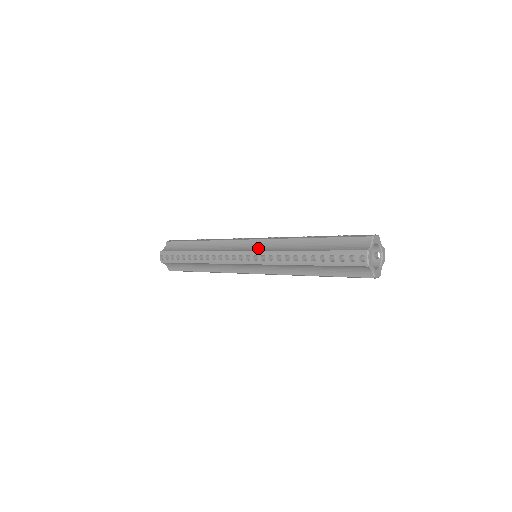
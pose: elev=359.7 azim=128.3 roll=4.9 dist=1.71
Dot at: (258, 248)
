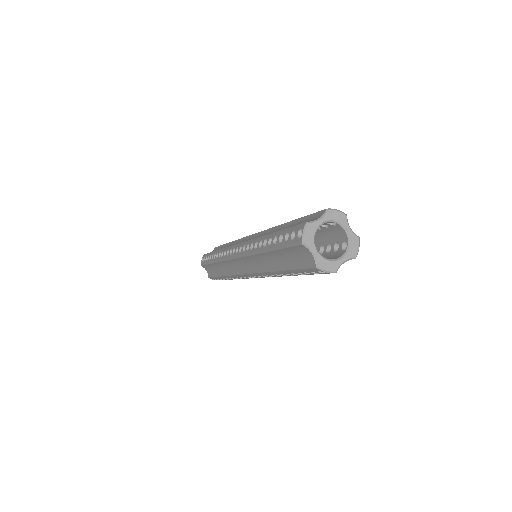
Dot at: occluded
